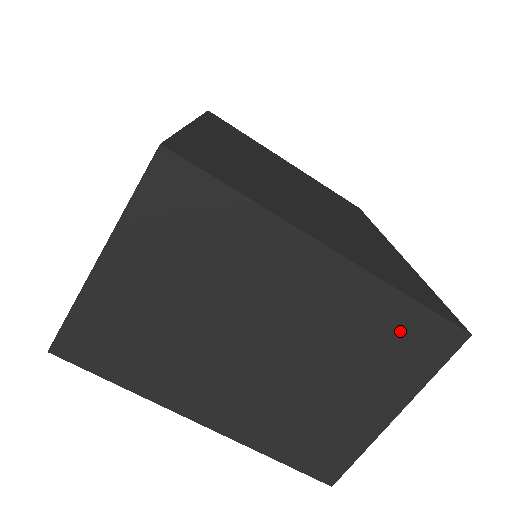
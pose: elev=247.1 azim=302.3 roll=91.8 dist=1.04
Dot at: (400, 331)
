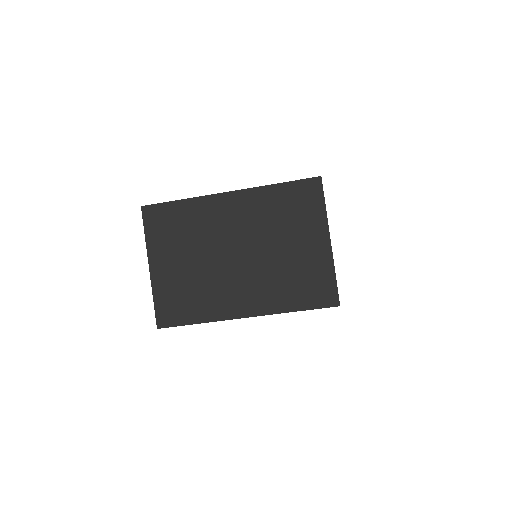
Dot at: (289, 200)
